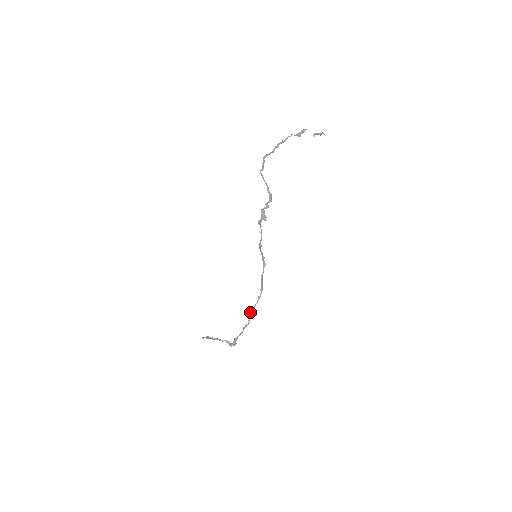
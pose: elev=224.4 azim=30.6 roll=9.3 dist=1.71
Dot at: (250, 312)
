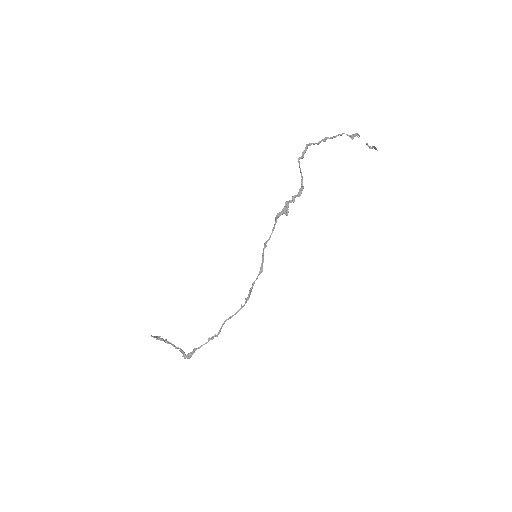
Dot at: (225, 321)
